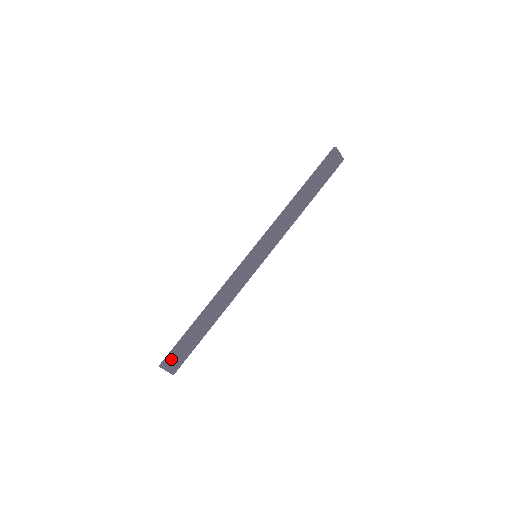
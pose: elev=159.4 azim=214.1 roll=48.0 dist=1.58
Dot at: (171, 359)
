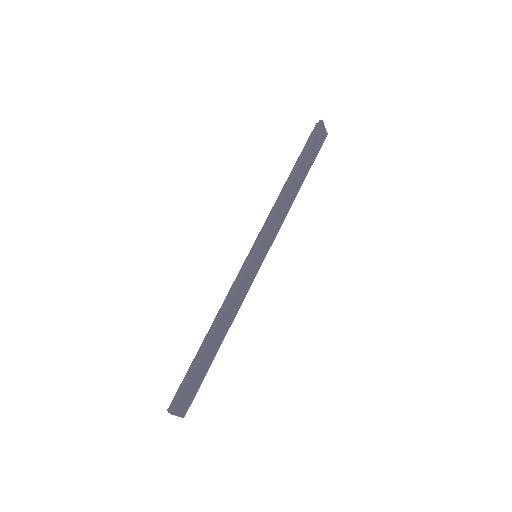
Dot at: (182, 400)
